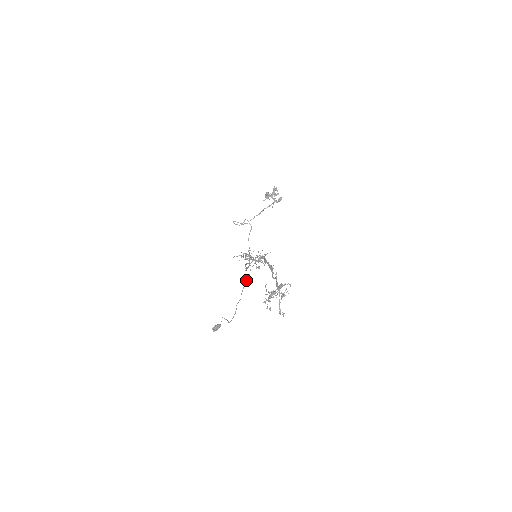
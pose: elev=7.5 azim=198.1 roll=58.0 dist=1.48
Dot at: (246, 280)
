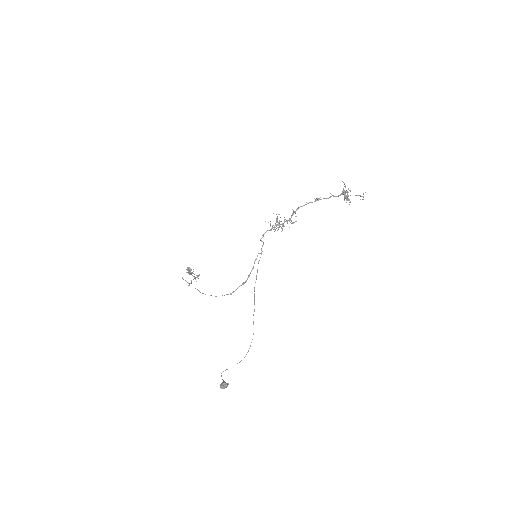
Dot at: occluded
